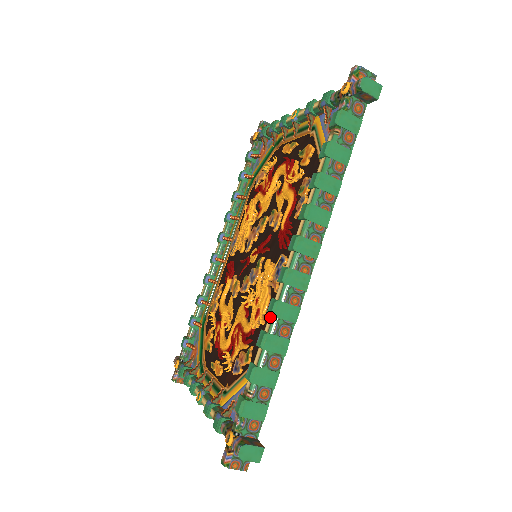
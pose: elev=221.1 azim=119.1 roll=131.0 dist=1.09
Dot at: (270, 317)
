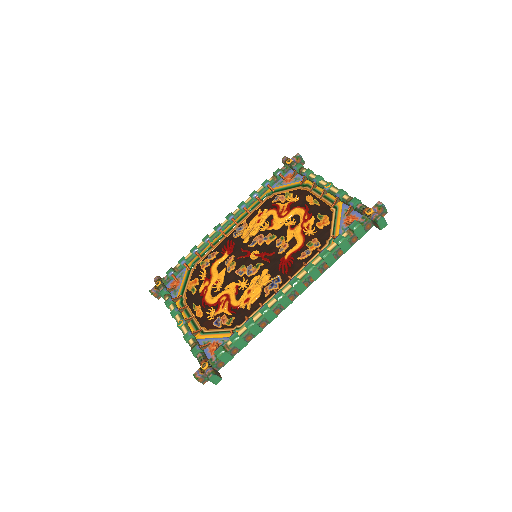
Dot at: (260, 314)
